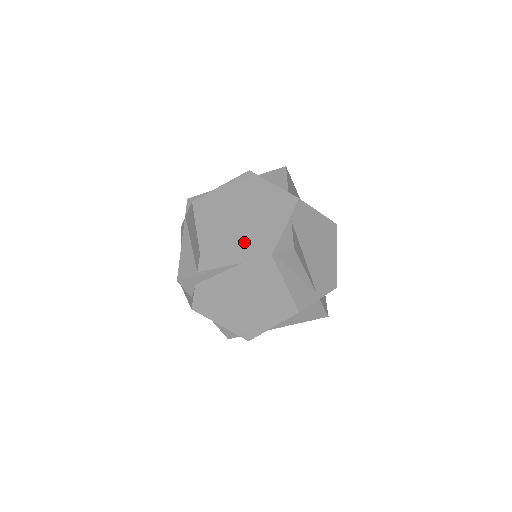
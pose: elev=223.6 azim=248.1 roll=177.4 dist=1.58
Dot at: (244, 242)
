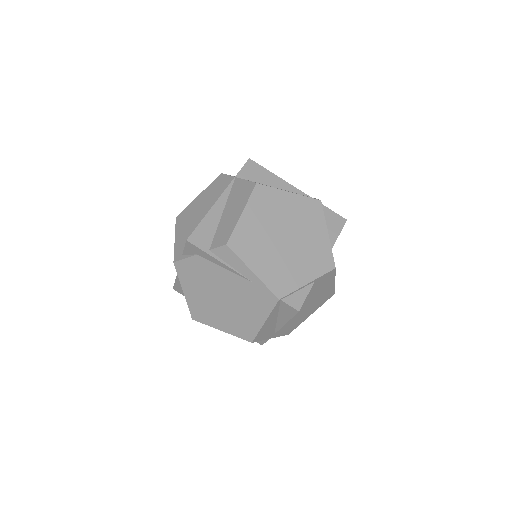
Dot at: (268, 267)
